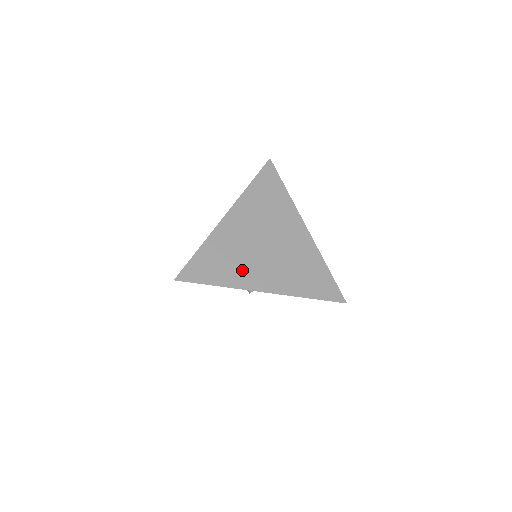
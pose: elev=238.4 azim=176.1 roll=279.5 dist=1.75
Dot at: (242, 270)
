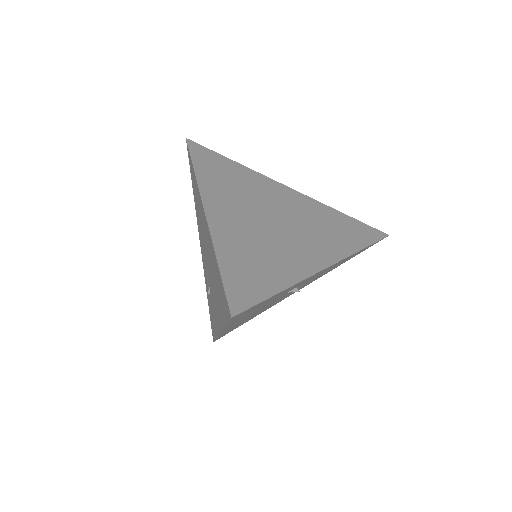
Dot at: (283, 258)
